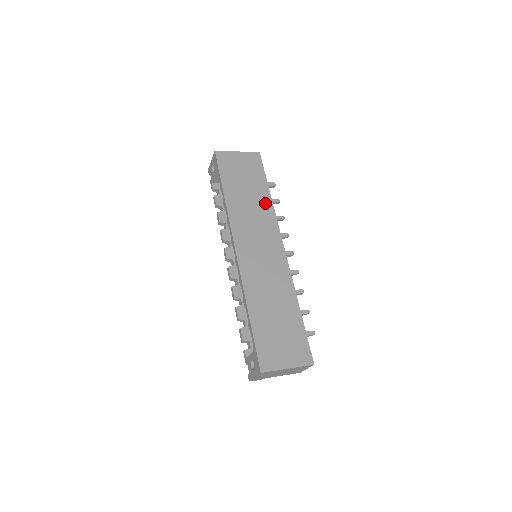
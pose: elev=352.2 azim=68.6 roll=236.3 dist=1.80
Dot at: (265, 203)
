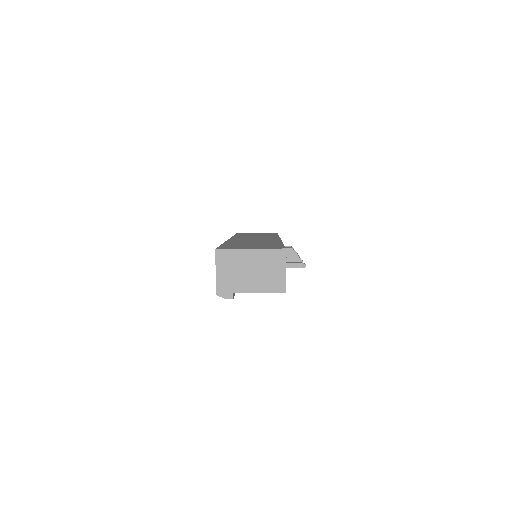
Dot at: occluded
